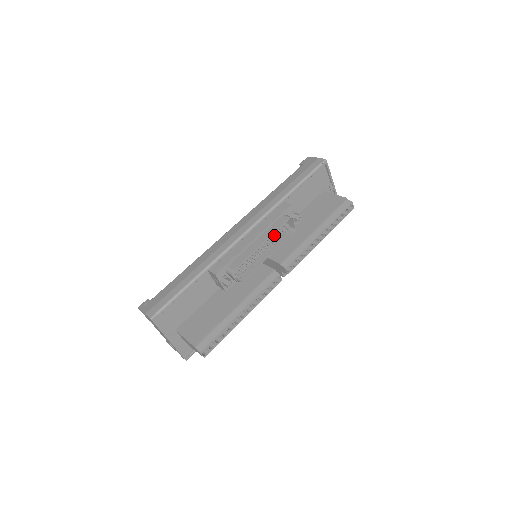
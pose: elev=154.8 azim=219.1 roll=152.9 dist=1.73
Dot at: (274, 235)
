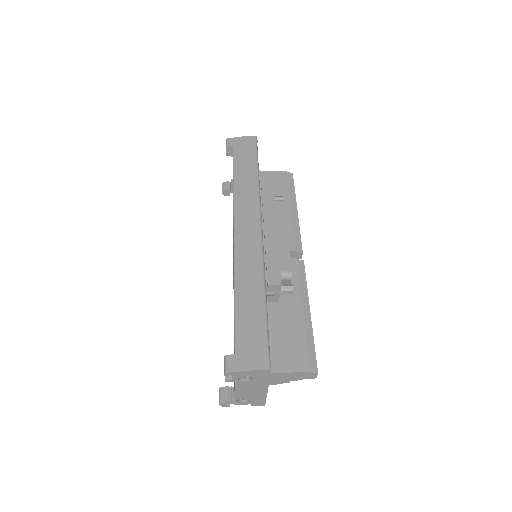
Dot at: occluded
